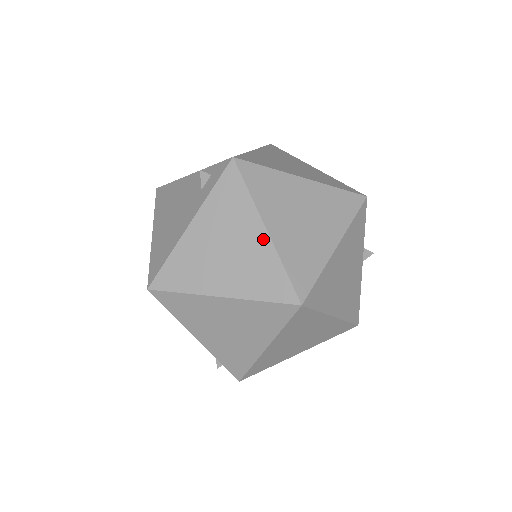
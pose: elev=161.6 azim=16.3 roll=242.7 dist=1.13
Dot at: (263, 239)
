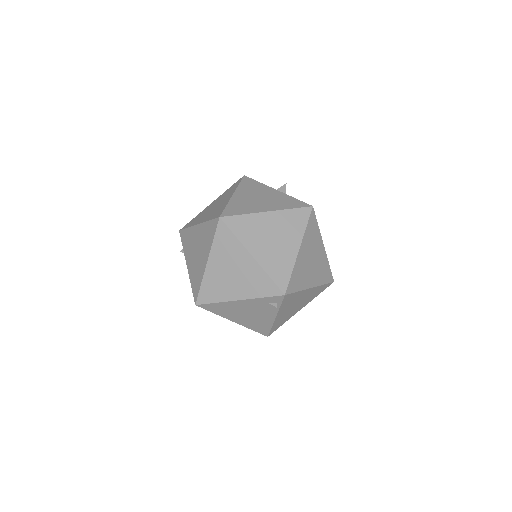
Dot at: (199, 228)
